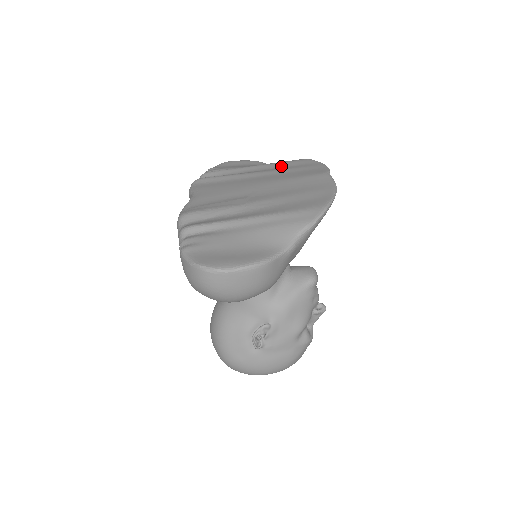
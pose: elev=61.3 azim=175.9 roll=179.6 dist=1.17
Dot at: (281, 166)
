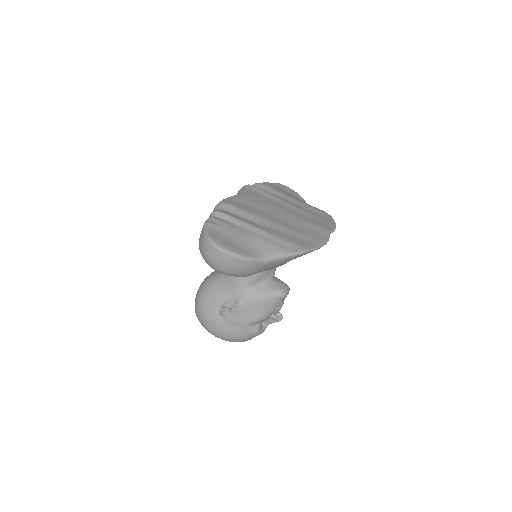
Dot at: (309, 209)
